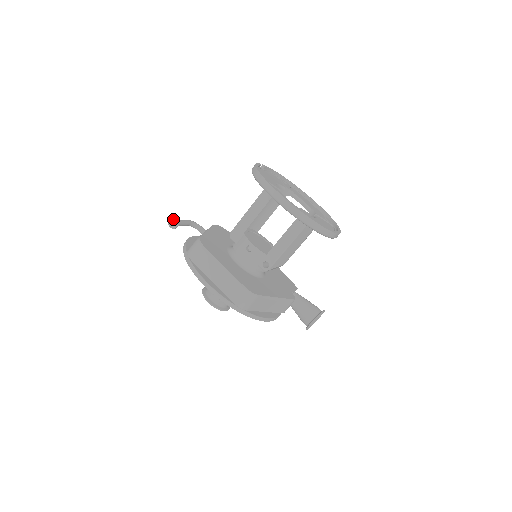
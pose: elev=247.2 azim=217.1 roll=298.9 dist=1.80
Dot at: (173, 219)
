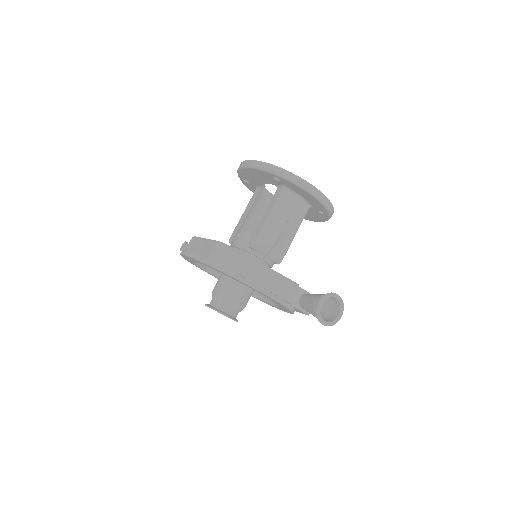
Dot at: (184, 244)
